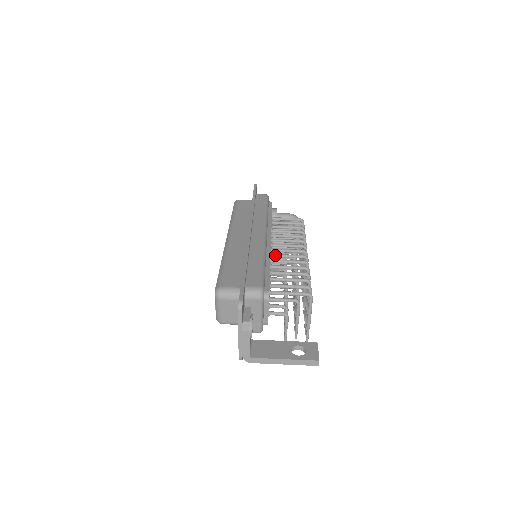
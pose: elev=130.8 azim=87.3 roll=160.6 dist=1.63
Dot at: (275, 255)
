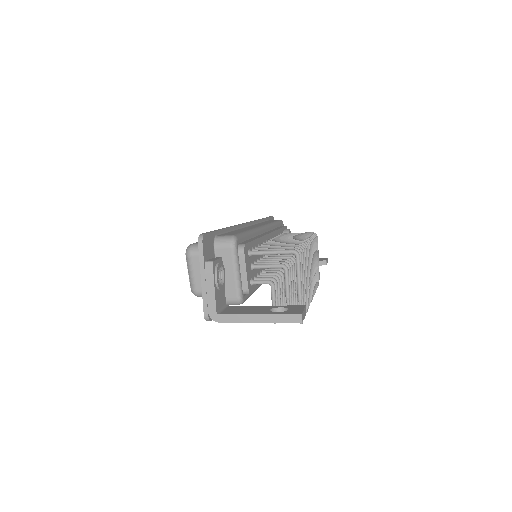
Dot at: (271, 242)
